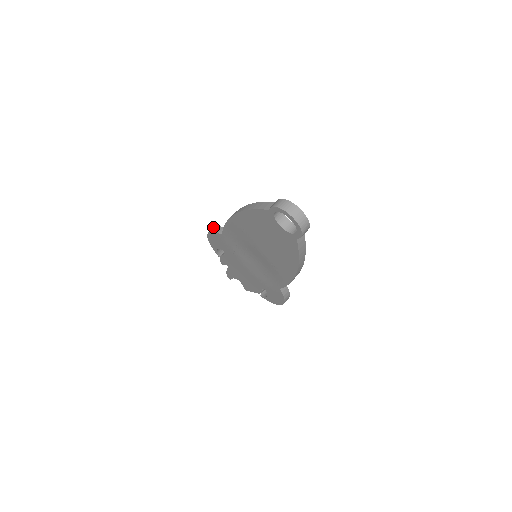
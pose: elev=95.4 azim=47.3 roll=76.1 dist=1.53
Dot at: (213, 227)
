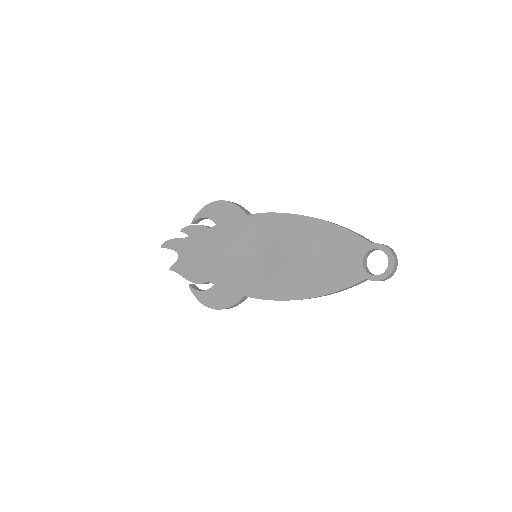
Dot at: occluded
